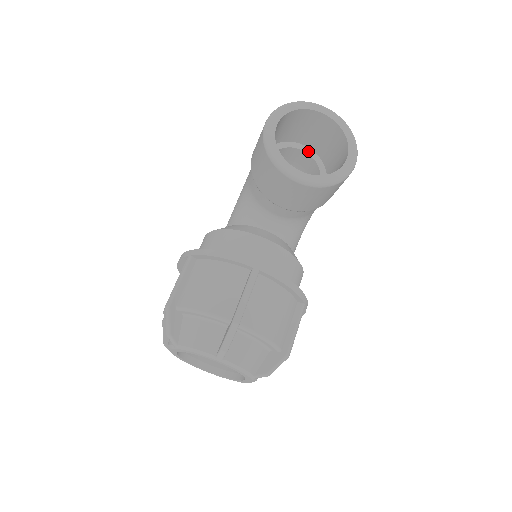
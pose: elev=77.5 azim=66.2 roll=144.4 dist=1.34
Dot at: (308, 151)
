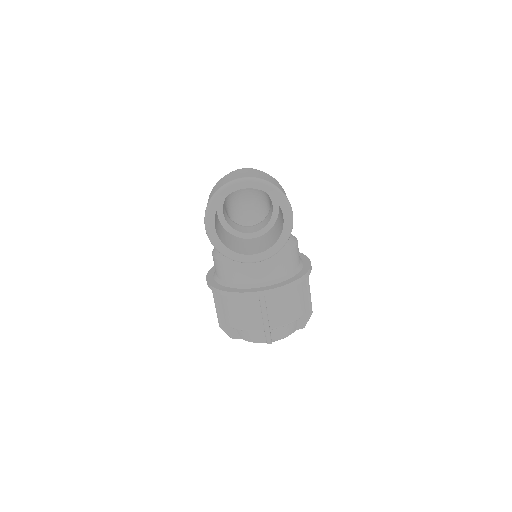
Dot at: occluded
